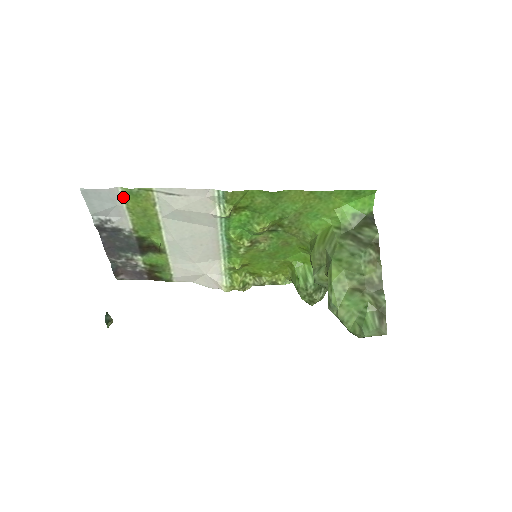
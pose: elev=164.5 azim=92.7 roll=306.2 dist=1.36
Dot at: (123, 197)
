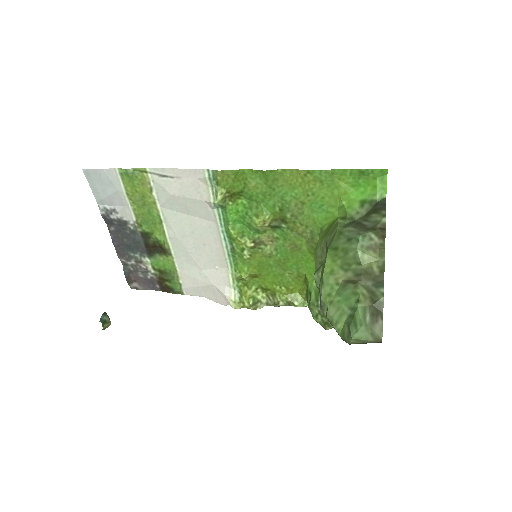
Dot at: (122, 180)
